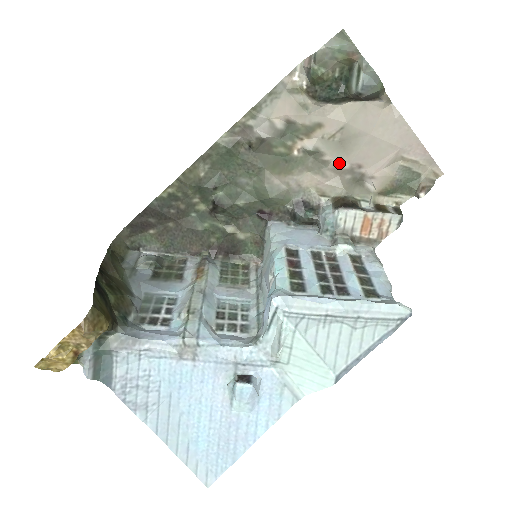
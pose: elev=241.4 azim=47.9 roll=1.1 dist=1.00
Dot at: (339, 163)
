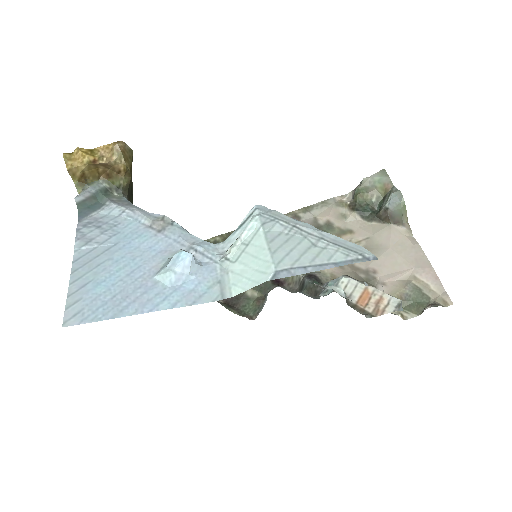
Dot at: (358, 263)
